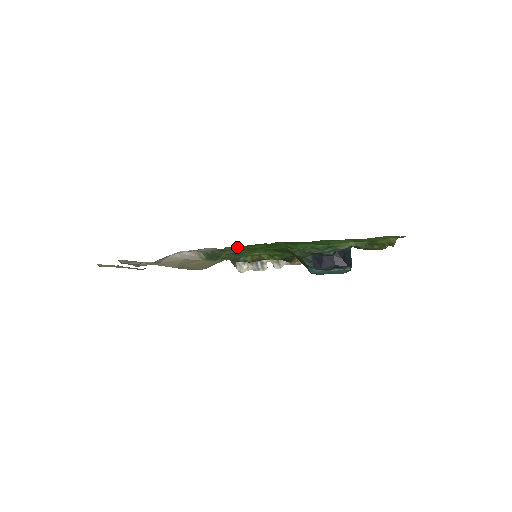
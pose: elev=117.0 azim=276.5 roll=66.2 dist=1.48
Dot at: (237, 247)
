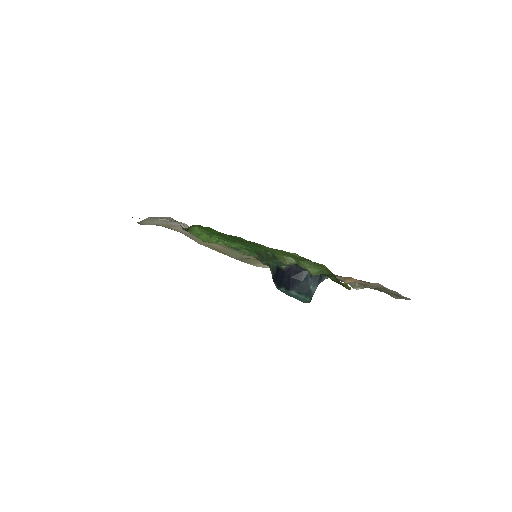
Dot at: (198, 227)
